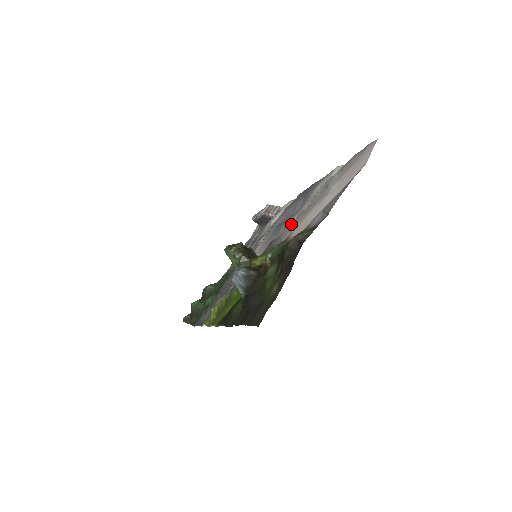
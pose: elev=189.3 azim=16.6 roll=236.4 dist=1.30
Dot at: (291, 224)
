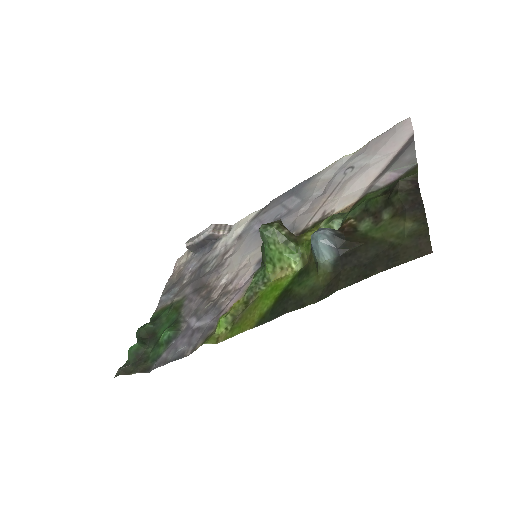
Dot at: (306, 212)
